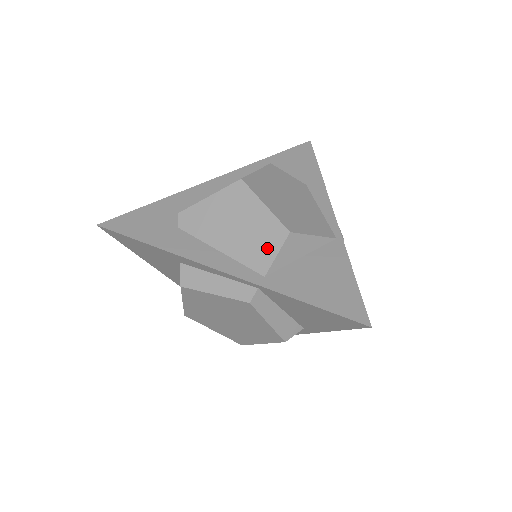
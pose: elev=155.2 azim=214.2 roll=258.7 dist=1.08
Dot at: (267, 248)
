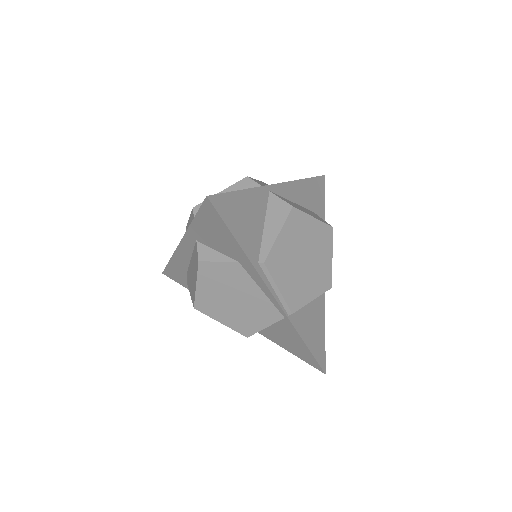
Dot at: occluded
